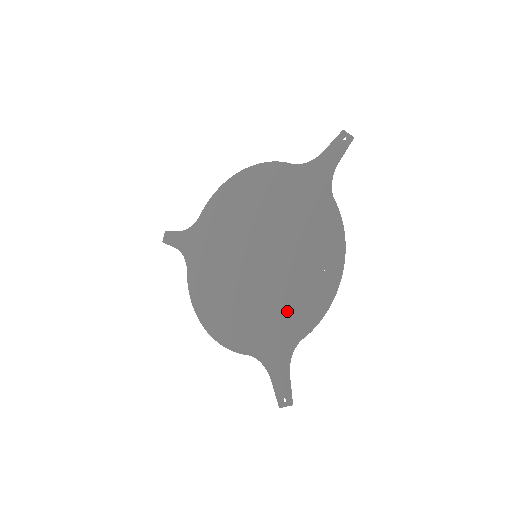
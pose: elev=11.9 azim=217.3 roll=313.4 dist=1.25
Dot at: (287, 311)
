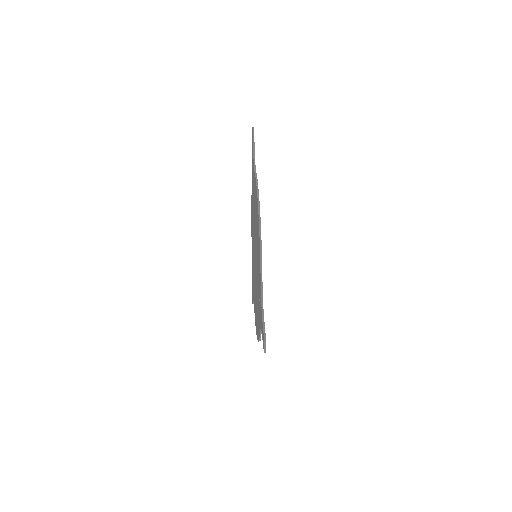
Dot at: (254, 294)
